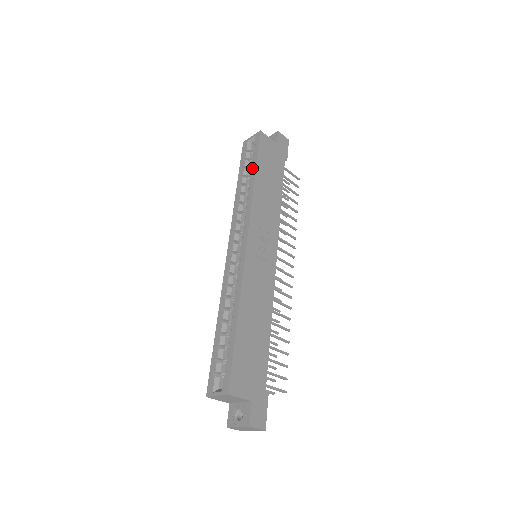
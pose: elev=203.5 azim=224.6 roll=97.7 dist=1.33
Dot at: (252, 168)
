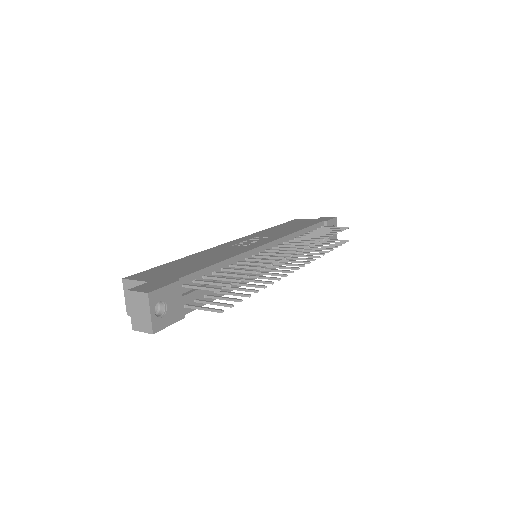
Dot at: occluded
